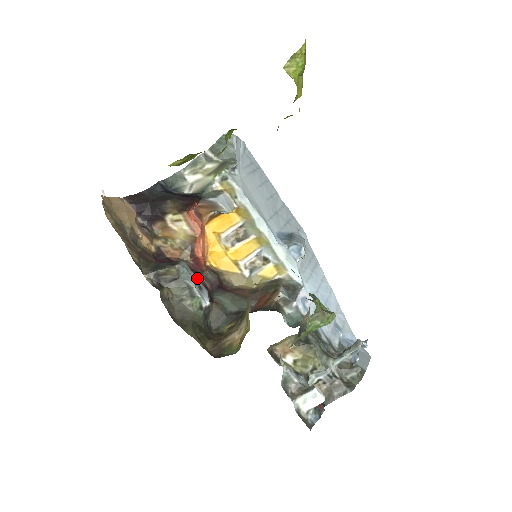
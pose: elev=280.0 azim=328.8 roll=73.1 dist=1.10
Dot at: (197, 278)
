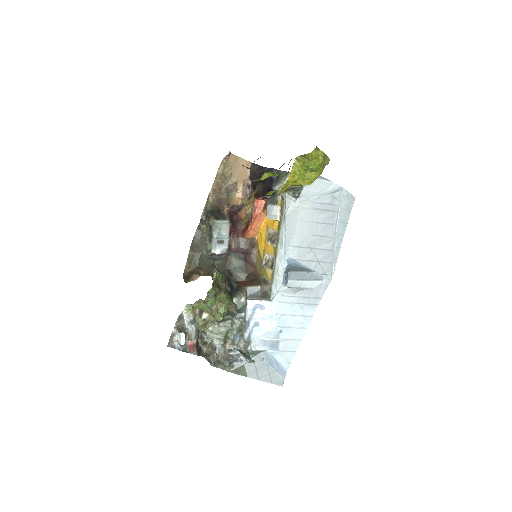
Dot at: (229, 237)
